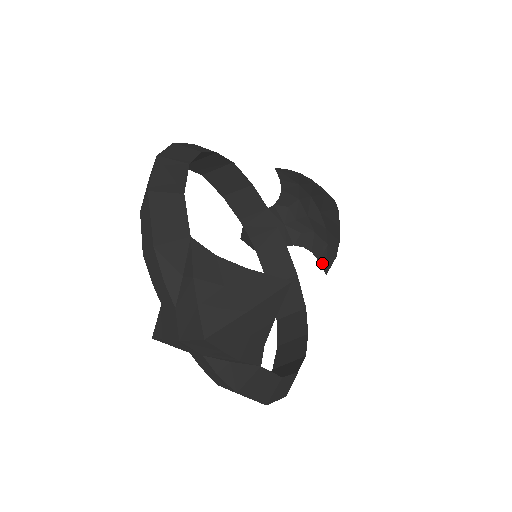
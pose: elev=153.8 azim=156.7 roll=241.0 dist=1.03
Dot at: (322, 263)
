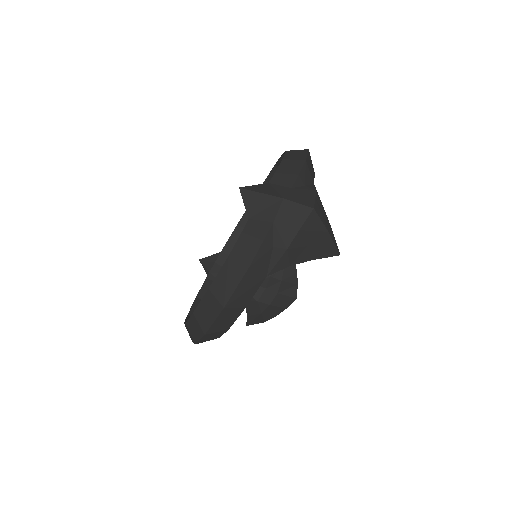
Dot at: (249, 318)
